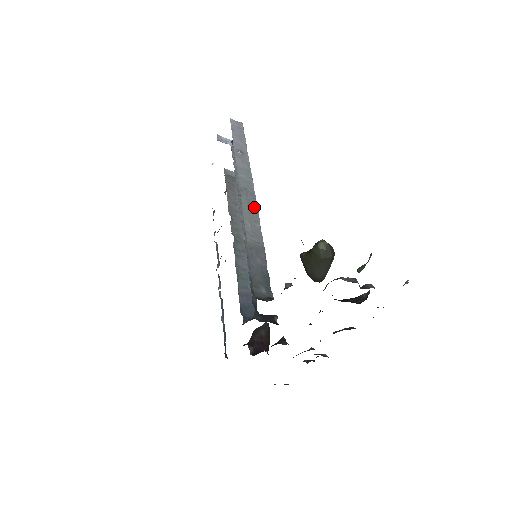
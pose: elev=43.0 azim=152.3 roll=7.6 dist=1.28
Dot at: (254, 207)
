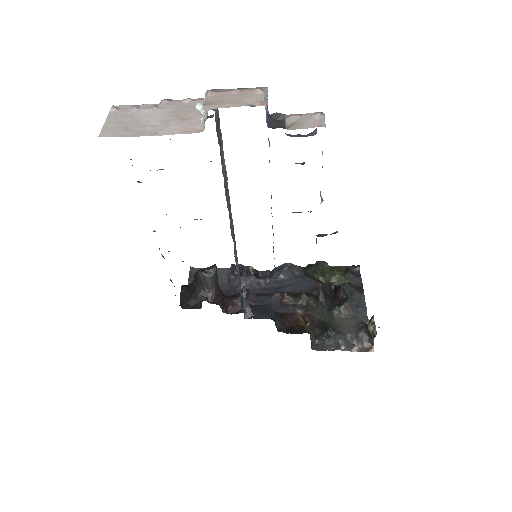
Dot at: occluded
